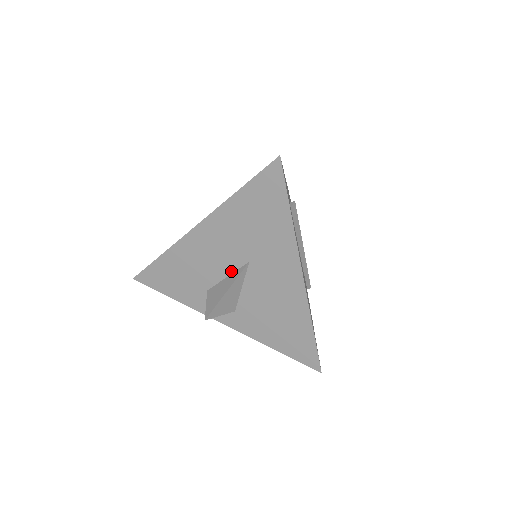
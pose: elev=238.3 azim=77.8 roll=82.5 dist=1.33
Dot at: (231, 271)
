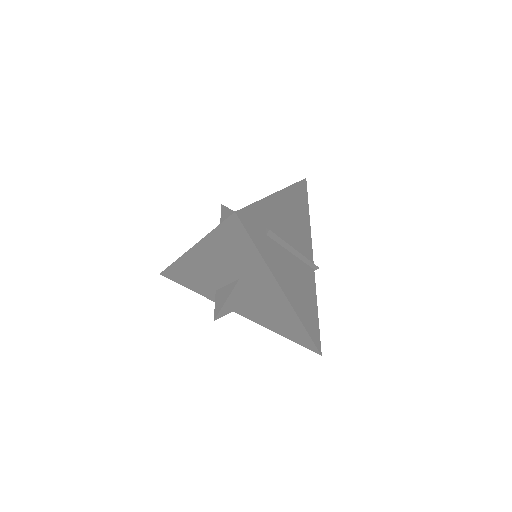
Dot at: (228, 282)
